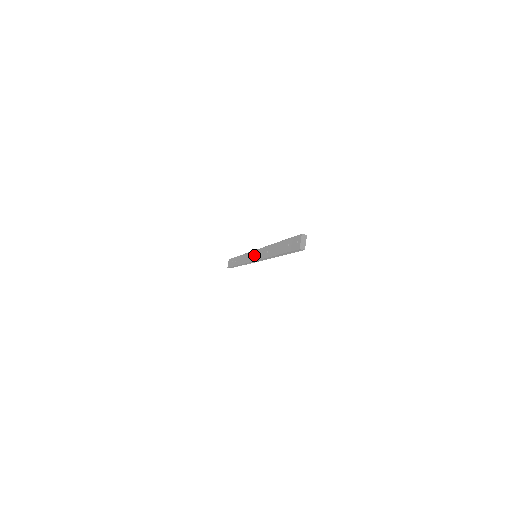
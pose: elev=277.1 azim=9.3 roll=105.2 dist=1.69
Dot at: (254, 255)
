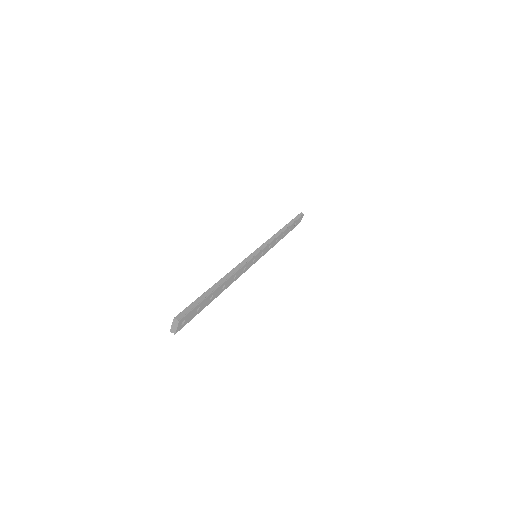
Dot at: occluded
